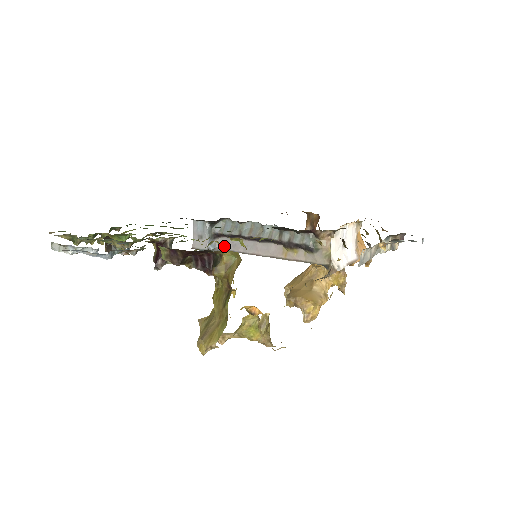
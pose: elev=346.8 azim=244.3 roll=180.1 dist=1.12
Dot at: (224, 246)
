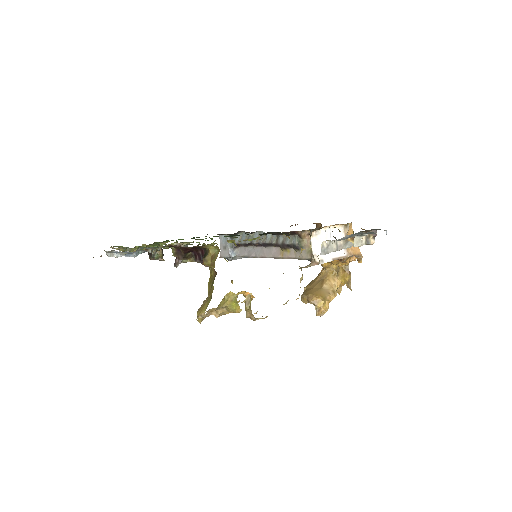
Dot at: (242, 253)
